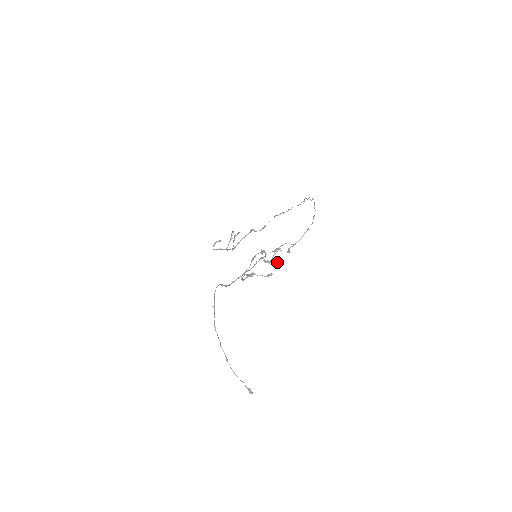
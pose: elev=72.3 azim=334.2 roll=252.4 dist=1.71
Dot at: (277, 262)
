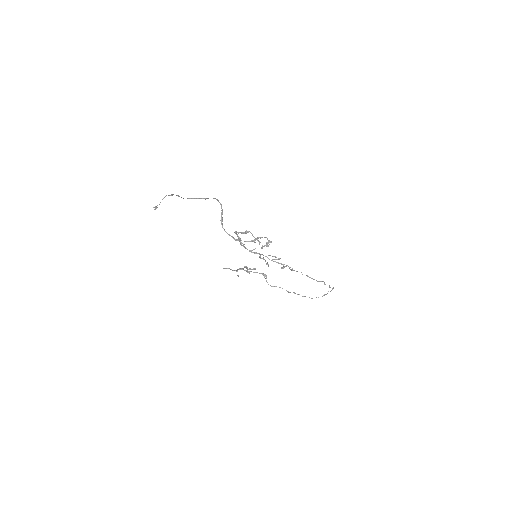
Dot at: (267, 262)
